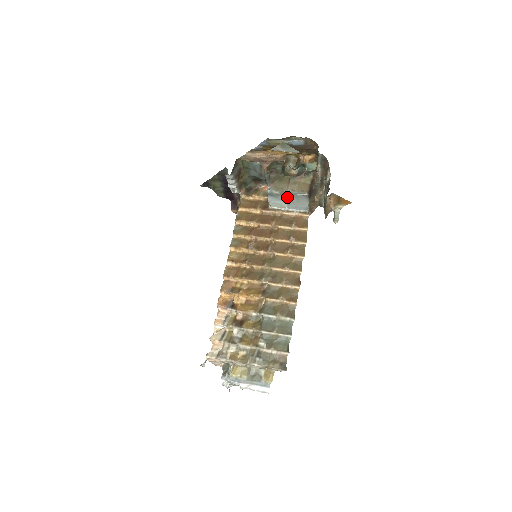
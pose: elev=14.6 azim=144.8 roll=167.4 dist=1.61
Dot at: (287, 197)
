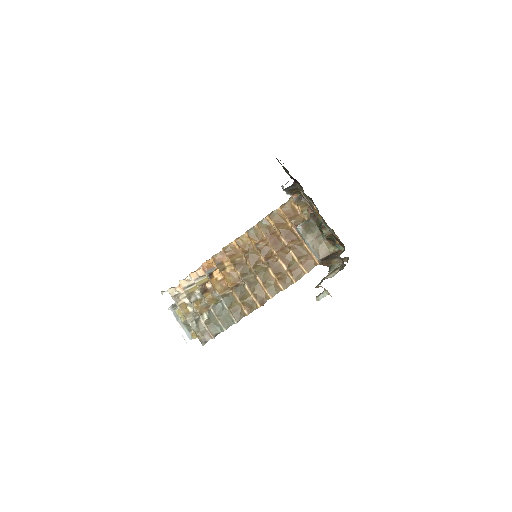
Dot at: occluded
